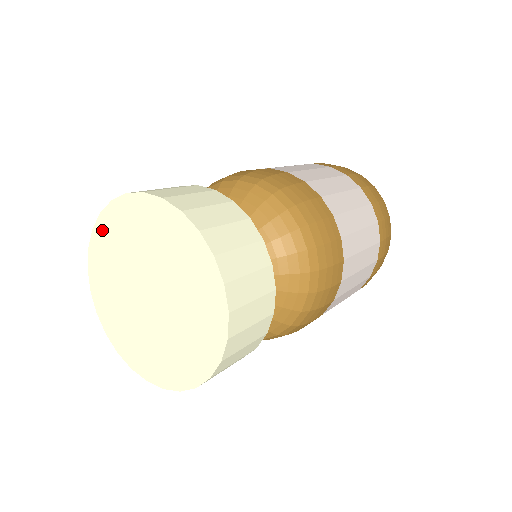
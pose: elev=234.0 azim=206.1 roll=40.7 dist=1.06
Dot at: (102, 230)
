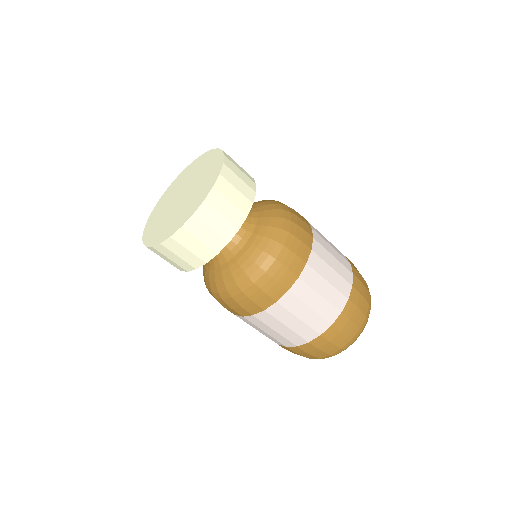
Dot at: (174, 184)
